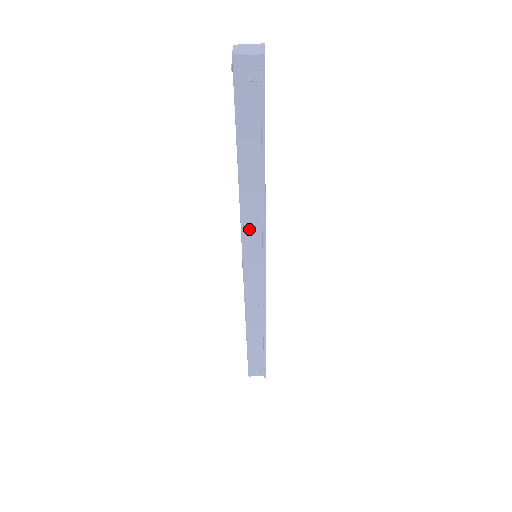
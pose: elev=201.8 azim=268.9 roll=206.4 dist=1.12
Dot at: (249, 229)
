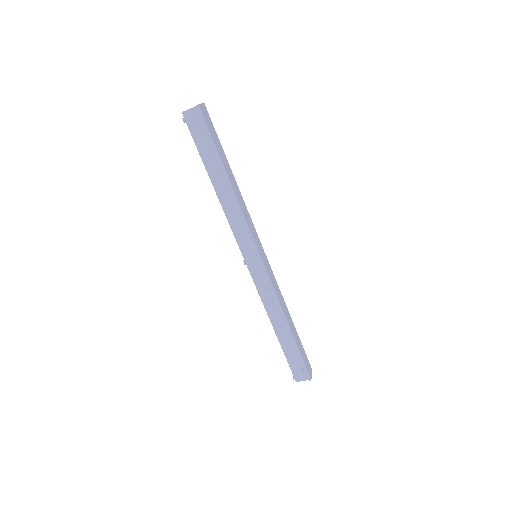
Dot at: (238, 230)
